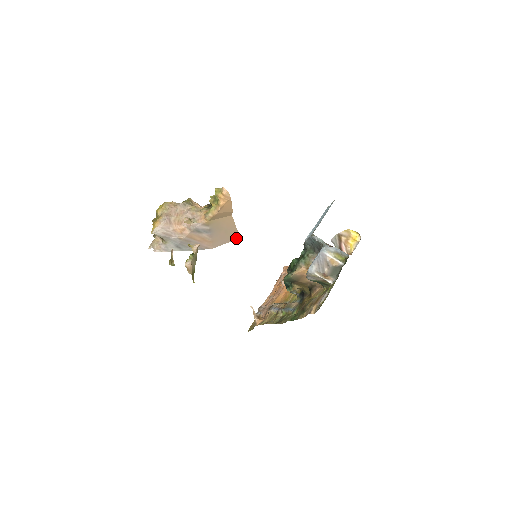
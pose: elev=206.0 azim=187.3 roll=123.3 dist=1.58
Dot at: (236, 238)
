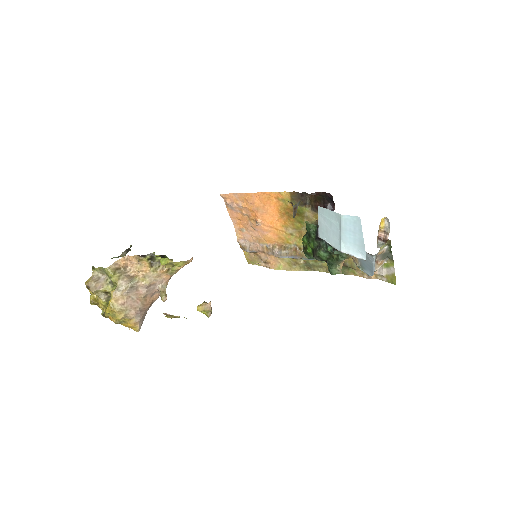
Dot at: occluded
